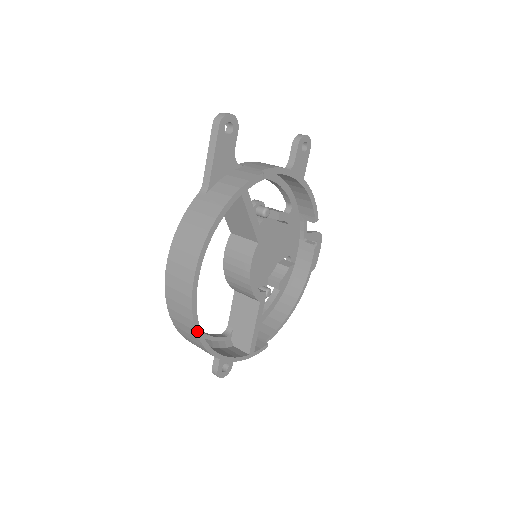
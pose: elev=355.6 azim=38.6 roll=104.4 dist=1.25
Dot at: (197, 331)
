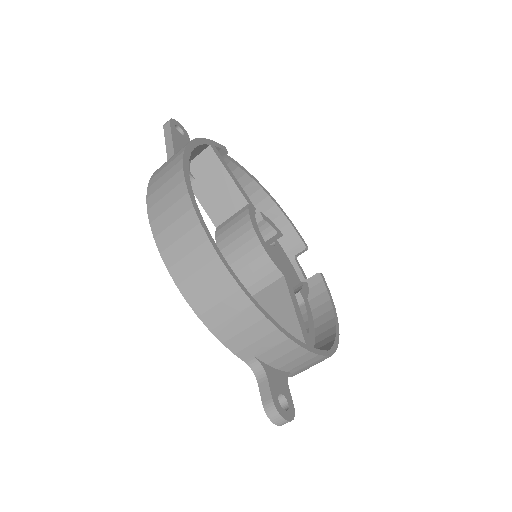
Dot at: (210, 240)
